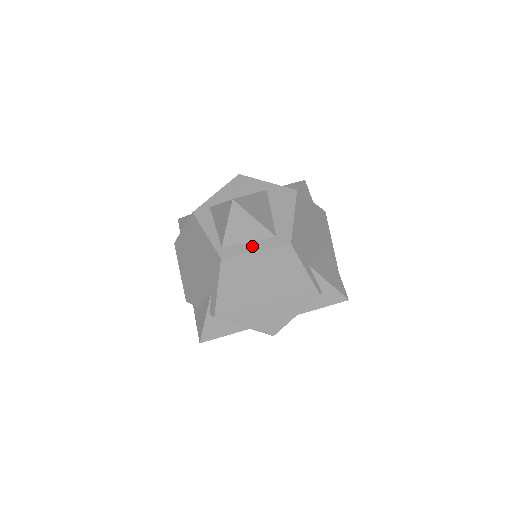
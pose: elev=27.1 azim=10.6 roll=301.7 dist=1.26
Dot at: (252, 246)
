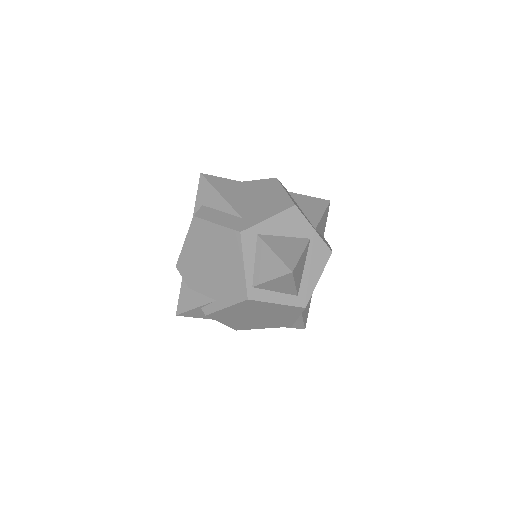
Dot at: (277, 297)
